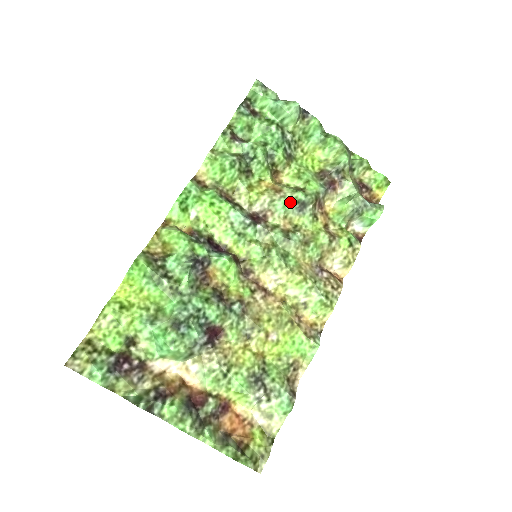
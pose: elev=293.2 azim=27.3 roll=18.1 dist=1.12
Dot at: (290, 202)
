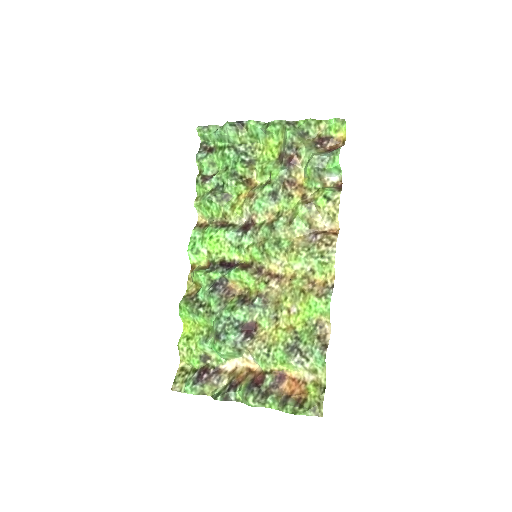
Dot at: (263, 199)
